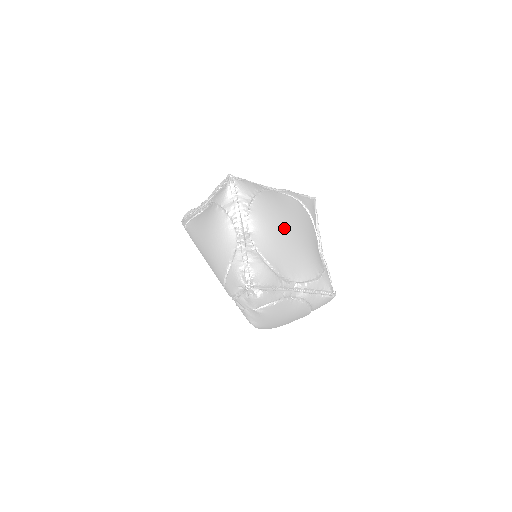
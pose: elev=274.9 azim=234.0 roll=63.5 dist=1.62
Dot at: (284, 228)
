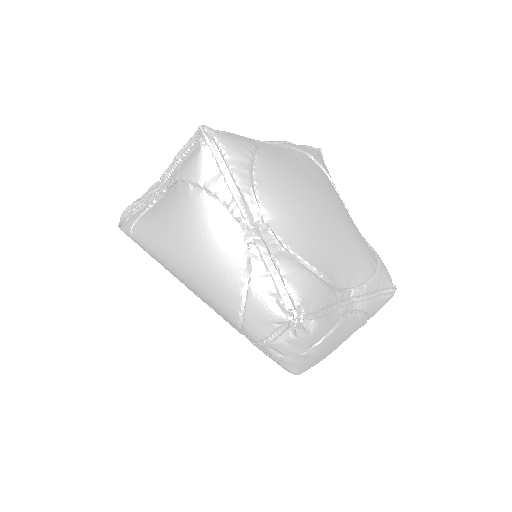
Dot at: (314, 202)
